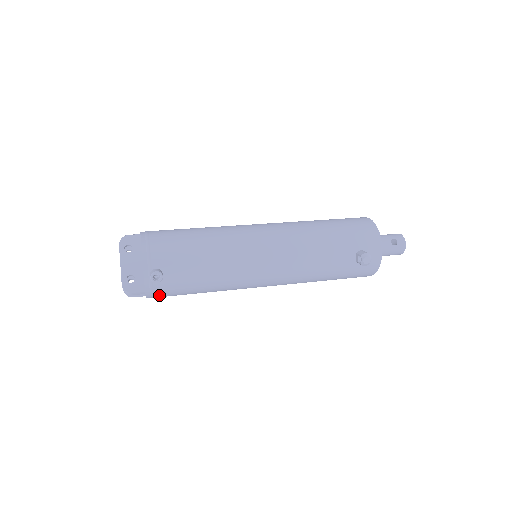
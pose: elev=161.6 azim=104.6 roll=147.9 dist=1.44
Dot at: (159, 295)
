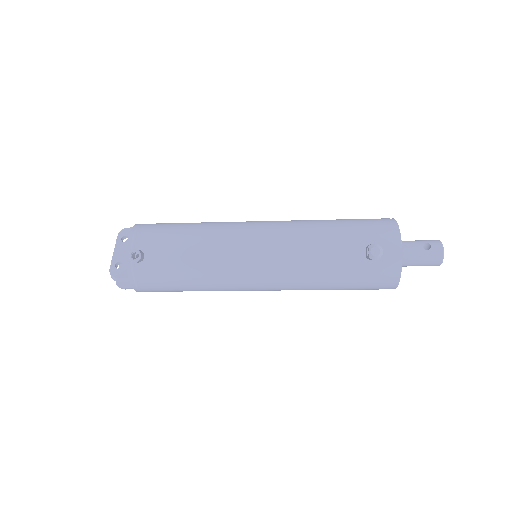
Dot at: (144, 284)
